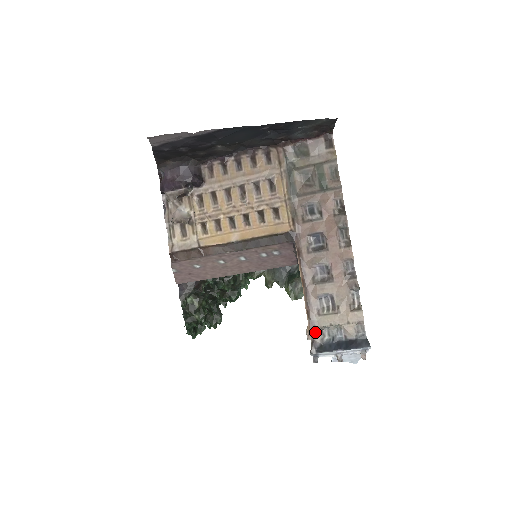
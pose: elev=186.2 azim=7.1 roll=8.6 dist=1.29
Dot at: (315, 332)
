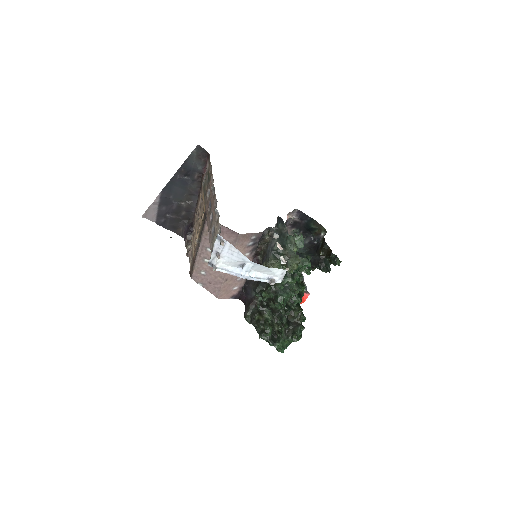
Dot at: occluded
